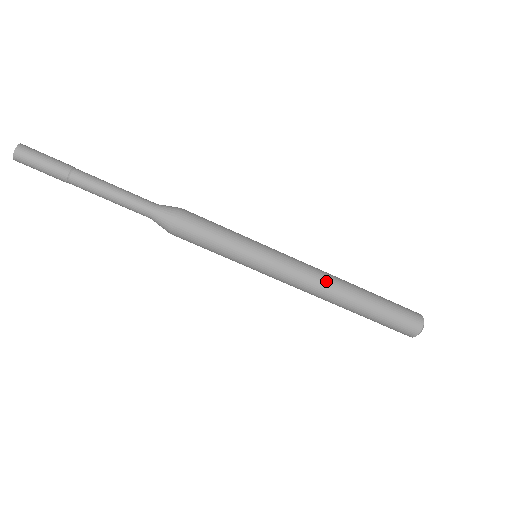
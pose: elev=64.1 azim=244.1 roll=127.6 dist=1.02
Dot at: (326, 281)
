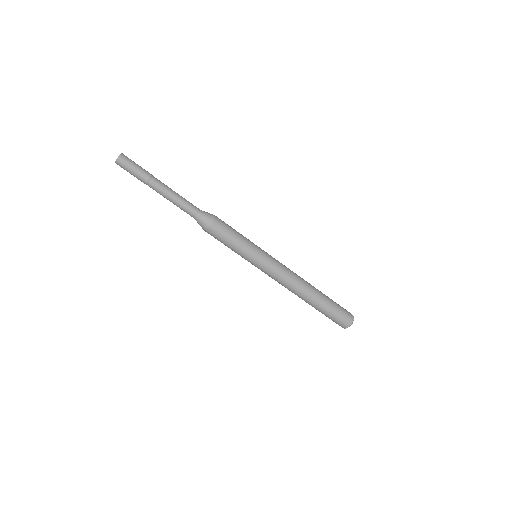
Dot at: (294, 287)
